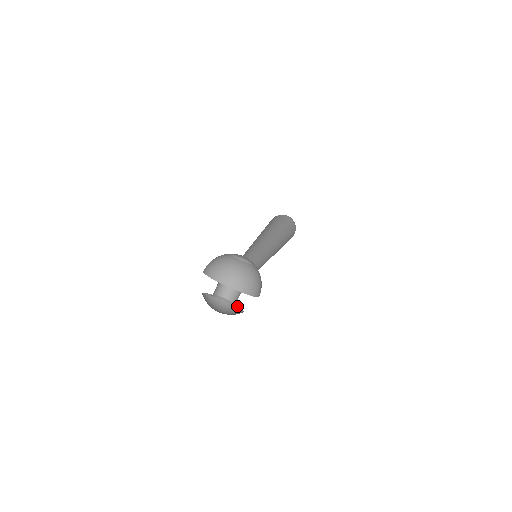
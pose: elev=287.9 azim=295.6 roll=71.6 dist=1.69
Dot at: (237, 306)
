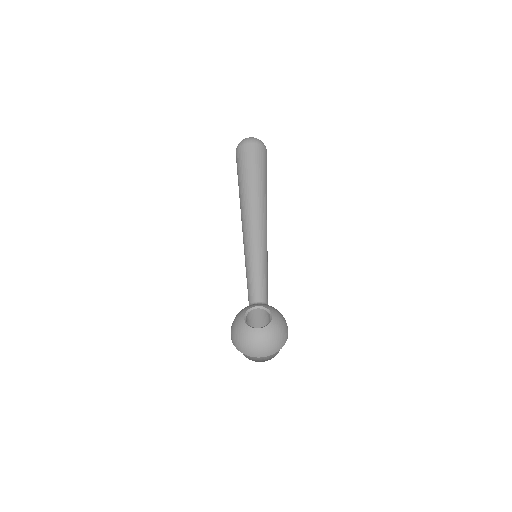
Dot at: occluded
